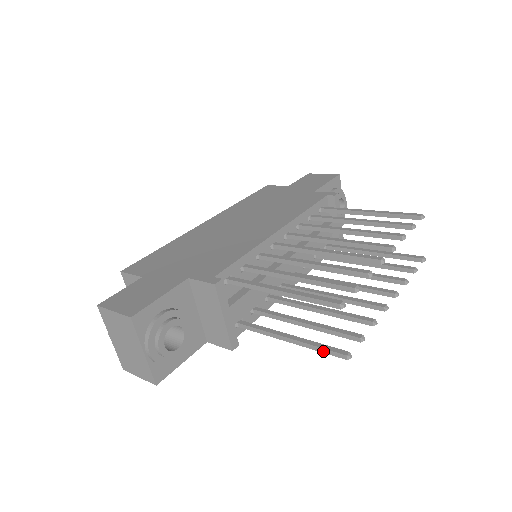
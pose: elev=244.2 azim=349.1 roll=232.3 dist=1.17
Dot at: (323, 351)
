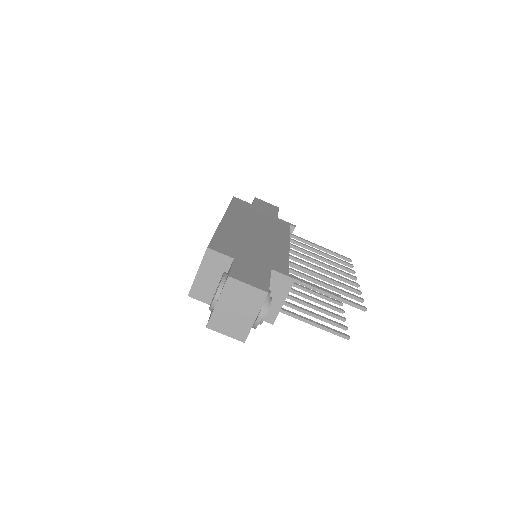
Dot at: (334, 333)
